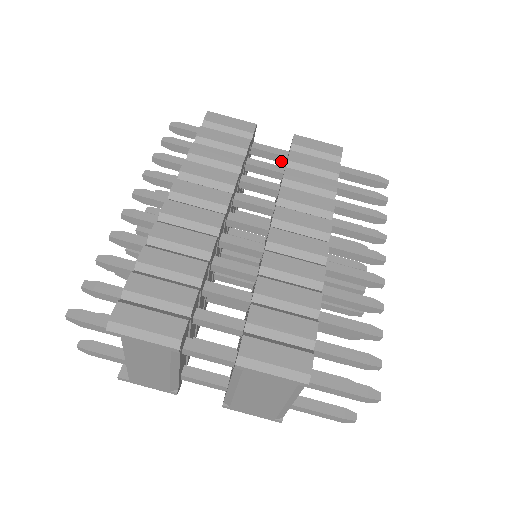
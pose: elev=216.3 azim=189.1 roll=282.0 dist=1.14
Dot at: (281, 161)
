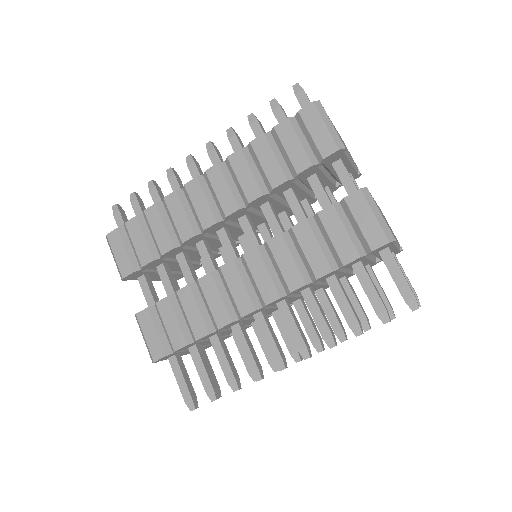
Dot at: occluded
